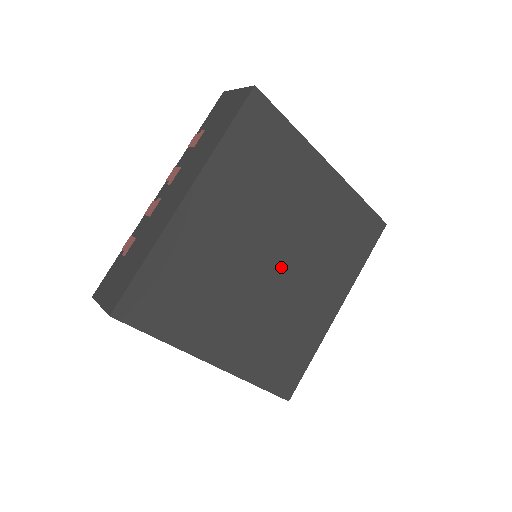
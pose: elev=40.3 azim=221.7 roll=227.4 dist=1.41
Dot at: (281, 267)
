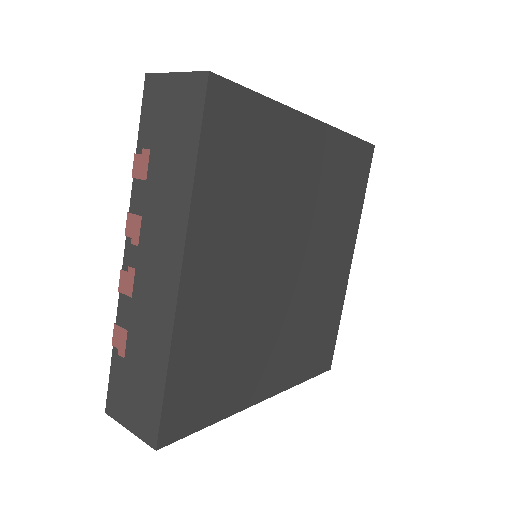
Dot at: (296, 265)
